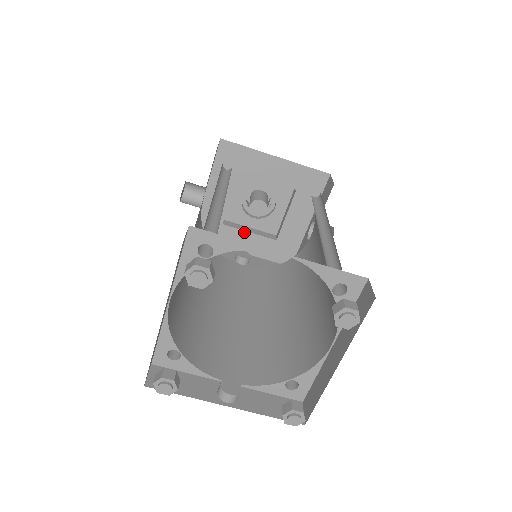
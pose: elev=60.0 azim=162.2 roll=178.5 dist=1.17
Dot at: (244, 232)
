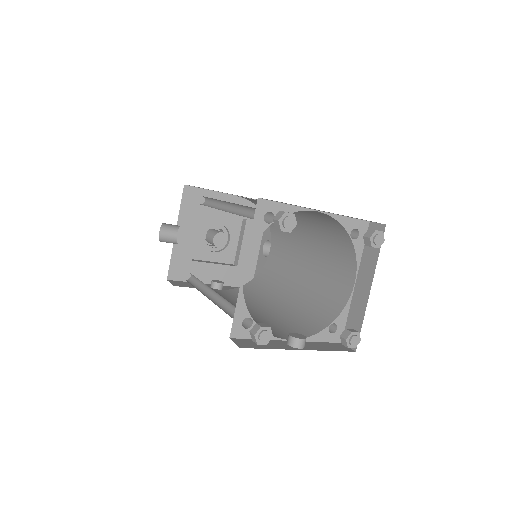
Dot at: (210, 264)
